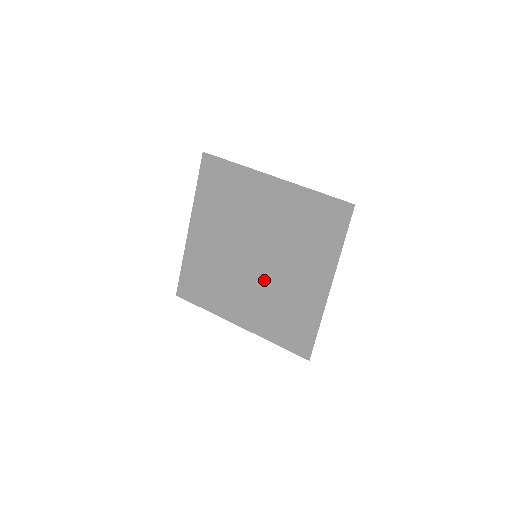
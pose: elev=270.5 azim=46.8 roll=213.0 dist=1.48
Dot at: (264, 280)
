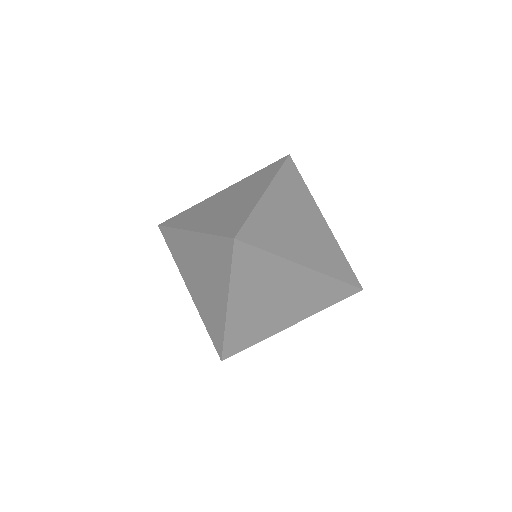
Dot at: occluded
